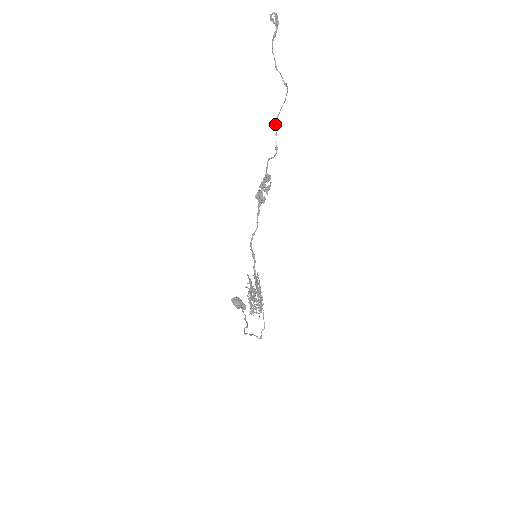
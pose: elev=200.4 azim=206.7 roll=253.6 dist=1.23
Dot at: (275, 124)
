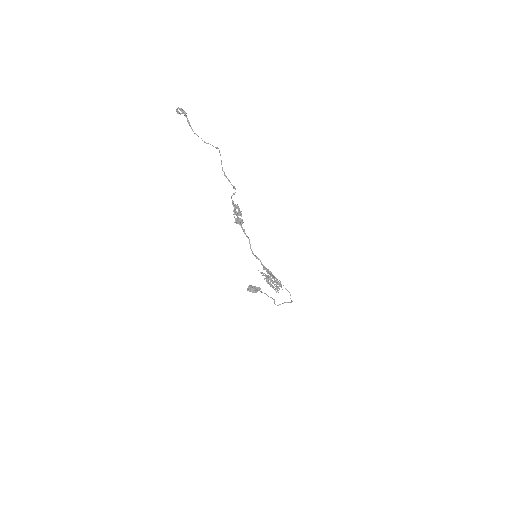
Dot at: (224, 174)
